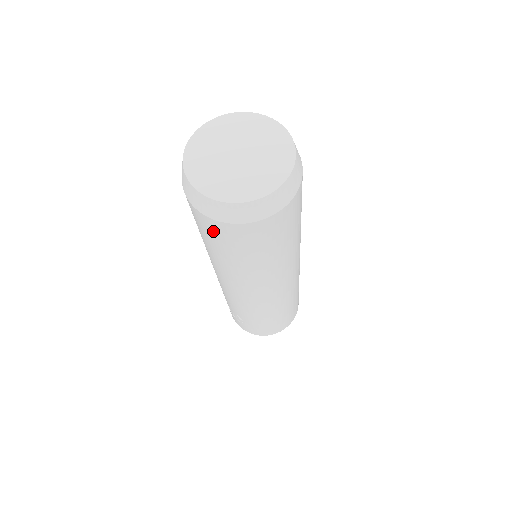
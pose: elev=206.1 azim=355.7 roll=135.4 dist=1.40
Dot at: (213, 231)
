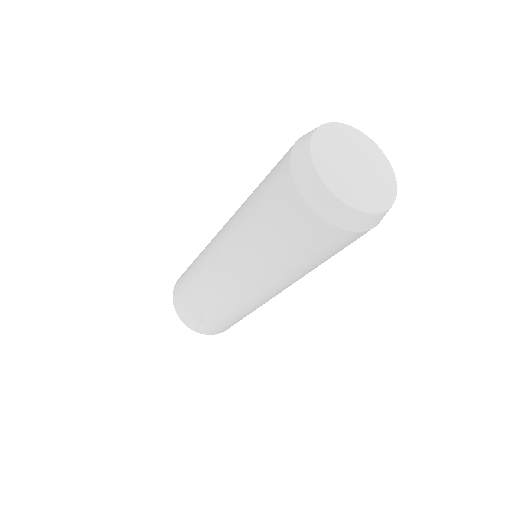
Dot at: (310, 232)
